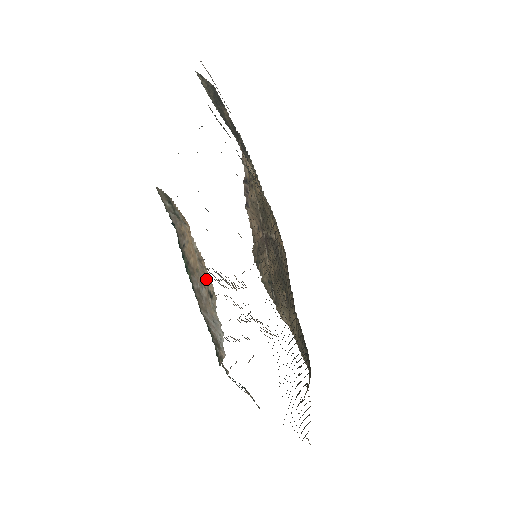
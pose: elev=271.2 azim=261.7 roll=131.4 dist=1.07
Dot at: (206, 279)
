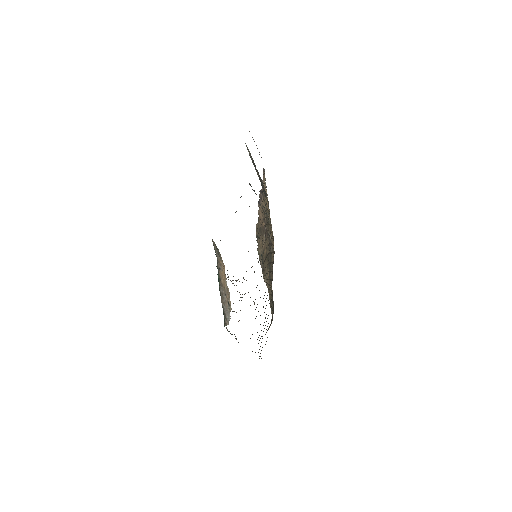
Dot at: (228, 296)
